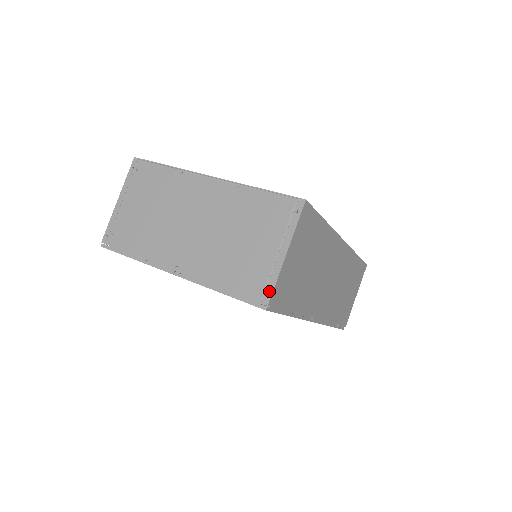
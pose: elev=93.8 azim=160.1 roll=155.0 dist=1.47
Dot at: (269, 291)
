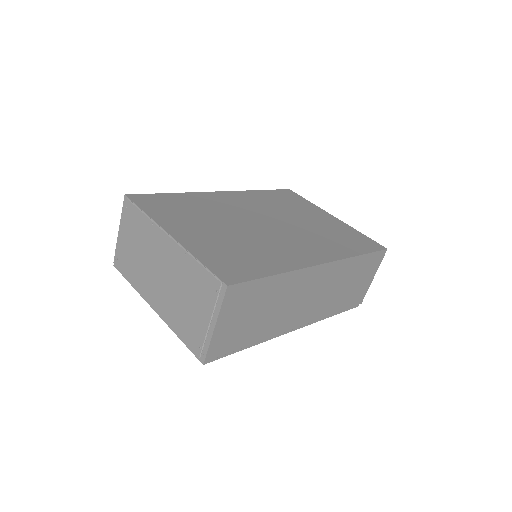
Dot at: (205, 352)
